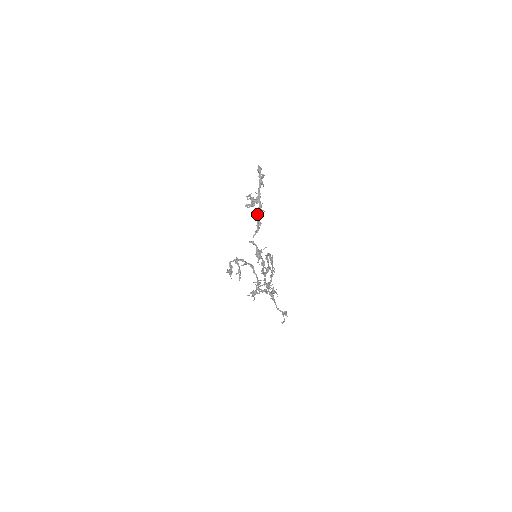
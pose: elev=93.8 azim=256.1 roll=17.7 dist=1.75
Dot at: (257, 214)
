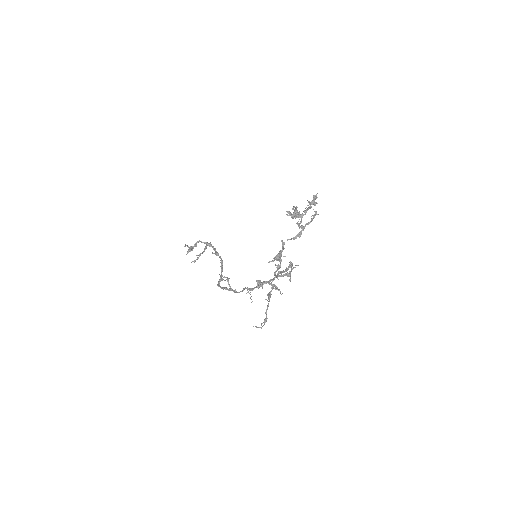
Dot at: (303, 226)
